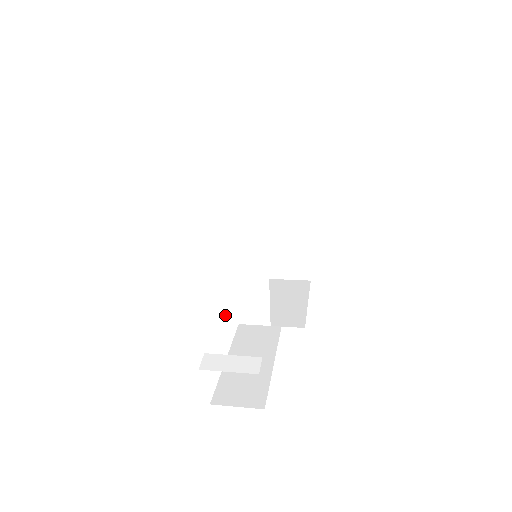
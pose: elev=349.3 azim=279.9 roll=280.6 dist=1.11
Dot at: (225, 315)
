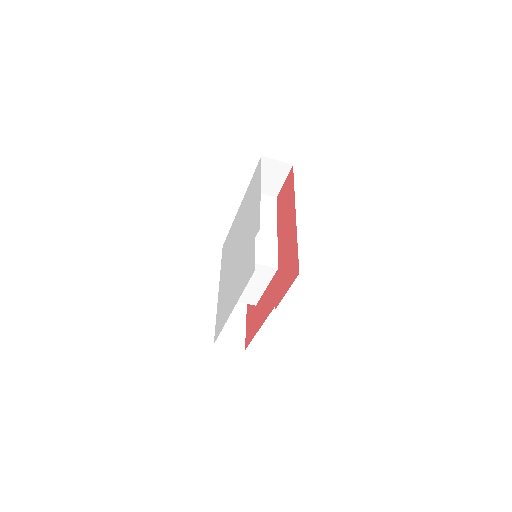
Dot at: occluded
